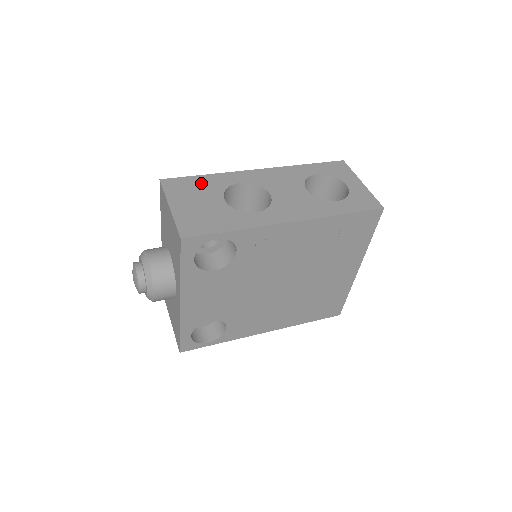
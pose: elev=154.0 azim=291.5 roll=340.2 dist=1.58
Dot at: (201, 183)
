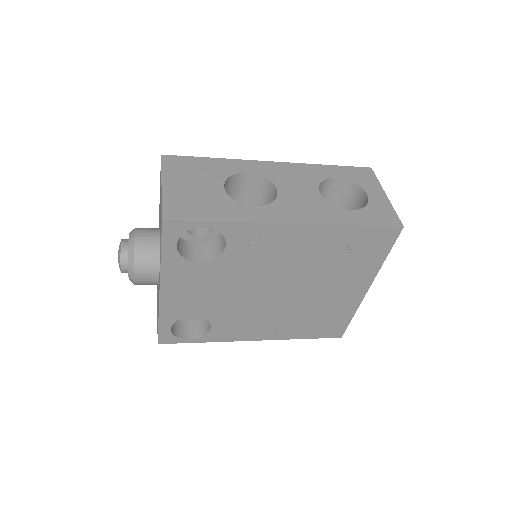
Dot at: (204, 166)
